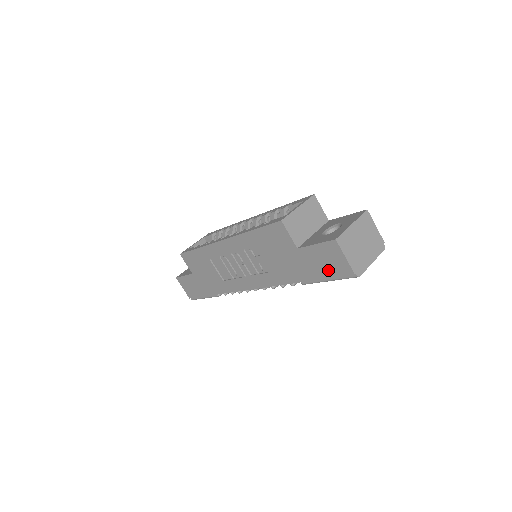
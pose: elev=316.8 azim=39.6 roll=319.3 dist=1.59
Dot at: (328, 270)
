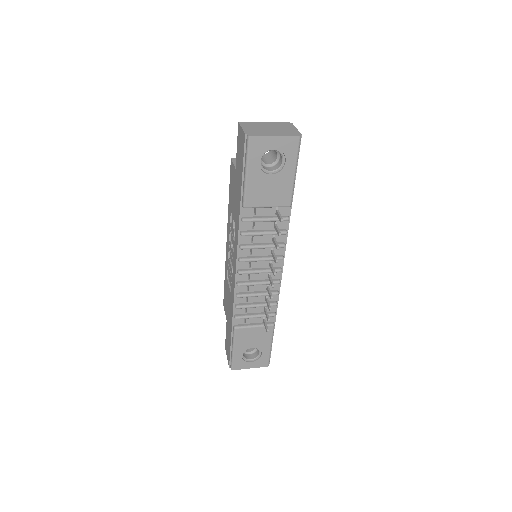
Dot at: (242, 159)
